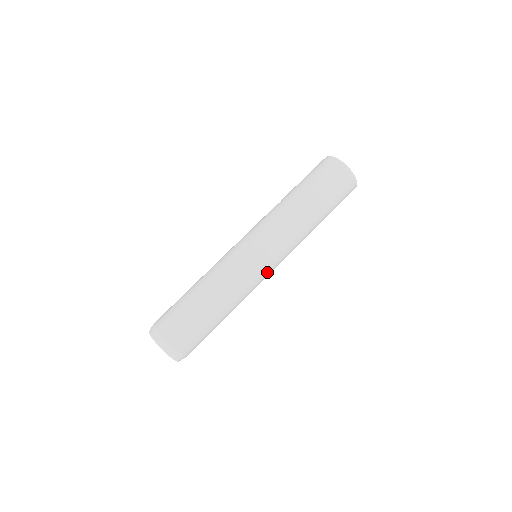
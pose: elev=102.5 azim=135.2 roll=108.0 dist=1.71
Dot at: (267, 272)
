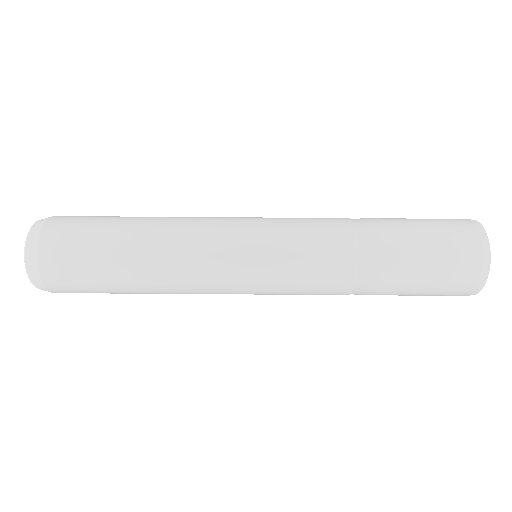
Dot at: occluded
